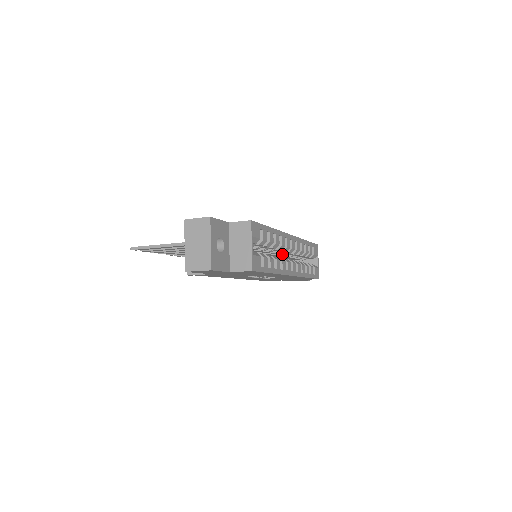
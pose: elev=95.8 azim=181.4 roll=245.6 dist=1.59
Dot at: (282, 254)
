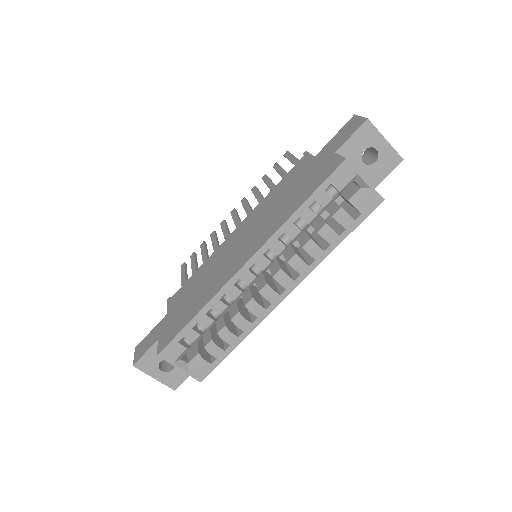
Dot at: occluded
